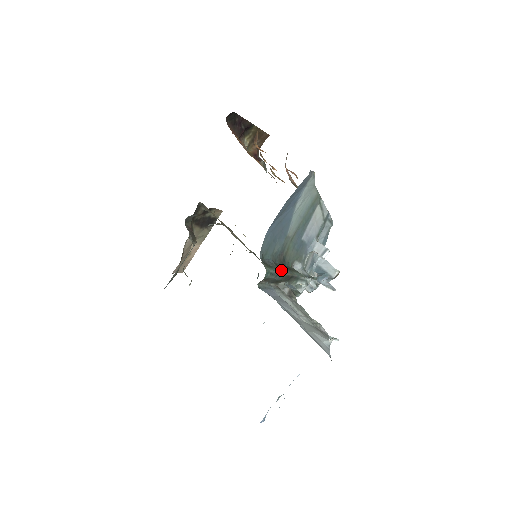
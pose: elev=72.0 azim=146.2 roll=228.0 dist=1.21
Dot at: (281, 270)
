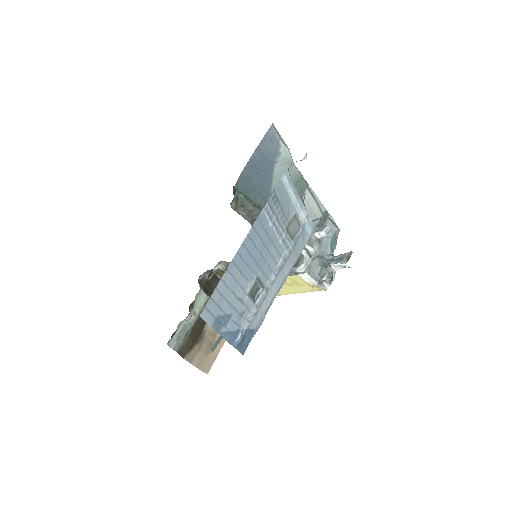
Dot at: occluded
